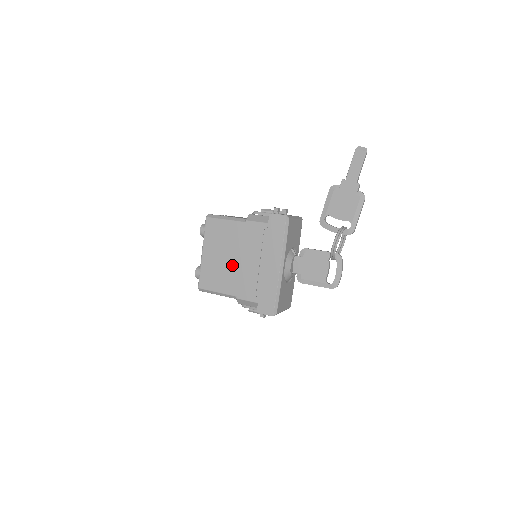
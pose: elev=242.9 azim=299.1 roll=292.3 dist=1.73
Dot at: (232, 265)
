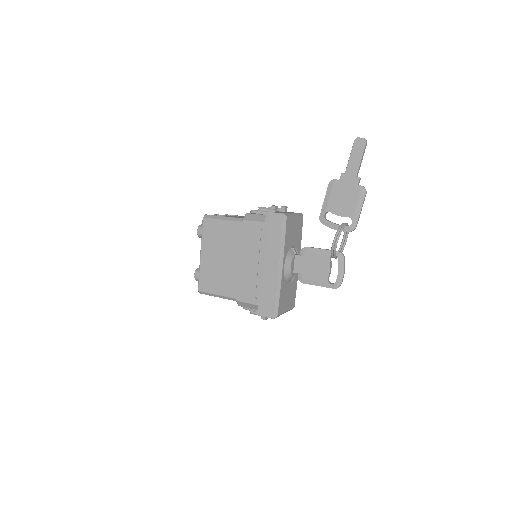
Dot at: (231, 267)
